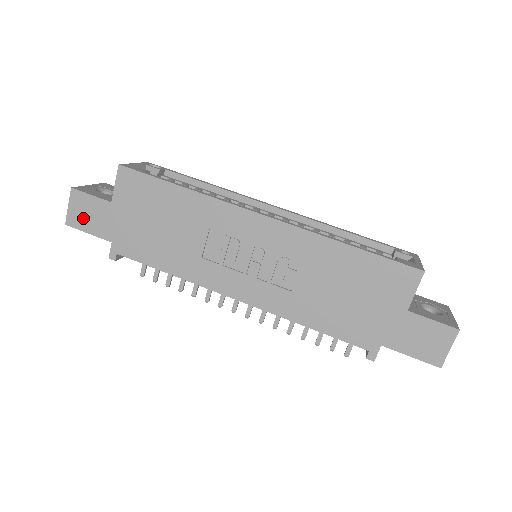
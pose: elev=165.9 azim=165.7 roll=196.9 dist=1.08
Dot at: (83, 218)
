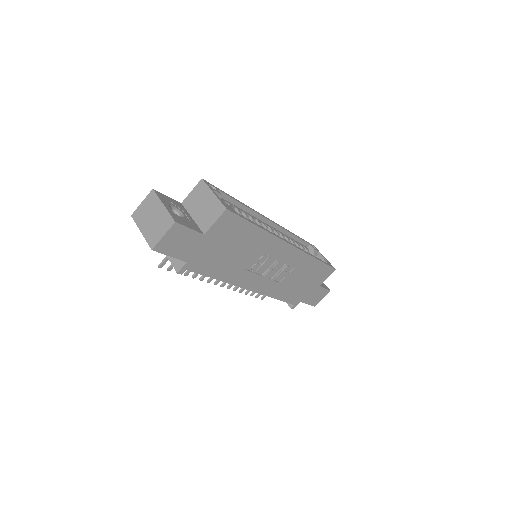
Dot at: (172, 245)
